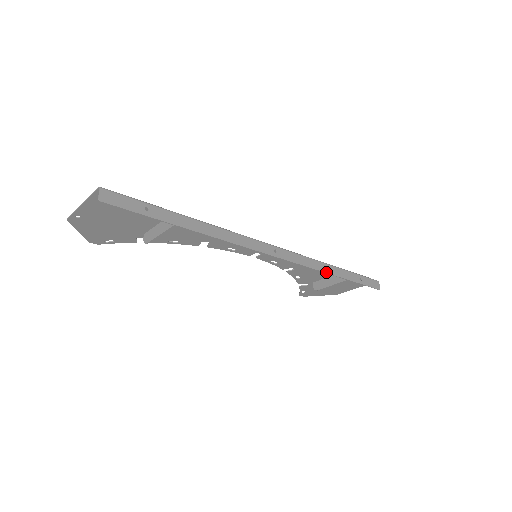
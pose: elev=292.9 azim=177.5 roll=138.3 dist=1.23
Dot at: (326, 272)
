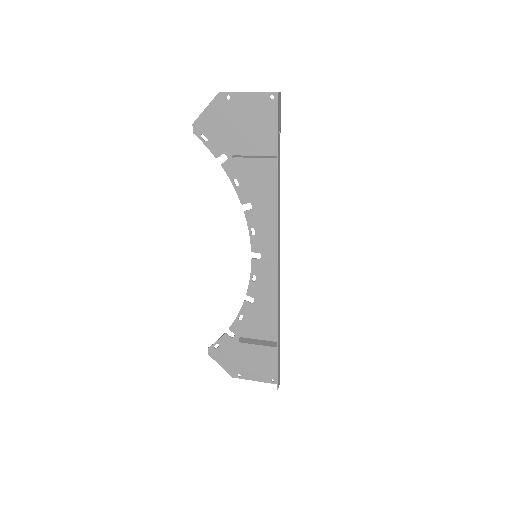
Dot at: (278, 320)
